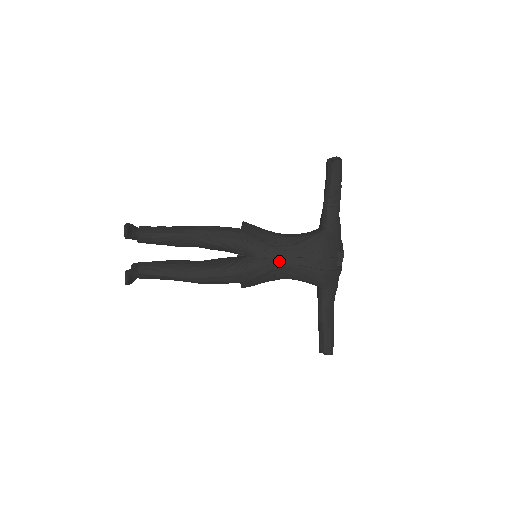
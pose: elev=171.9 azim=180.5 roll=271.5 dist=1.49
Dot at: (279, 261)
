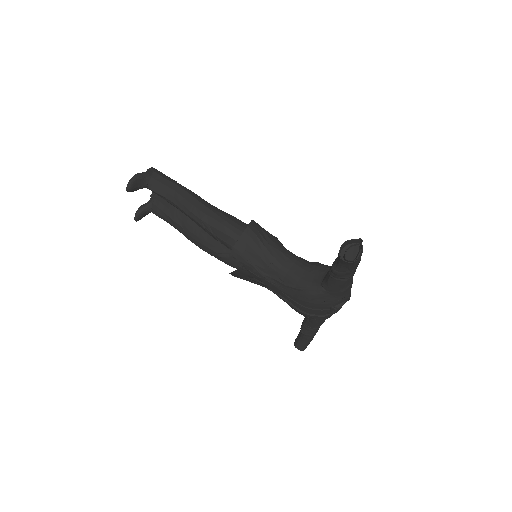
Dot at: (266, 284)
